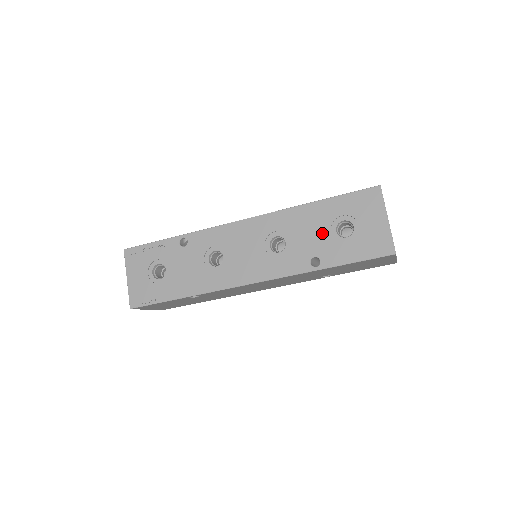
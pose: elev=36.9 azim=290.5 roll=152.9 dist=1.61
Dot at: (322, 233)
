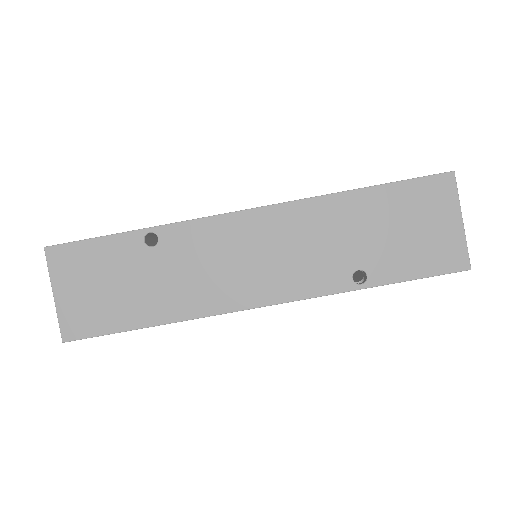
Dot at: occluded
